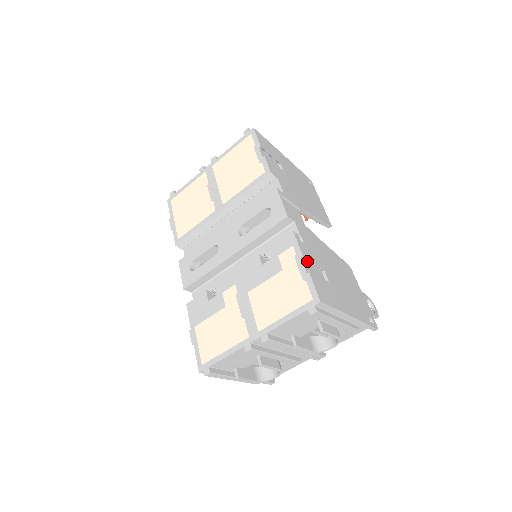
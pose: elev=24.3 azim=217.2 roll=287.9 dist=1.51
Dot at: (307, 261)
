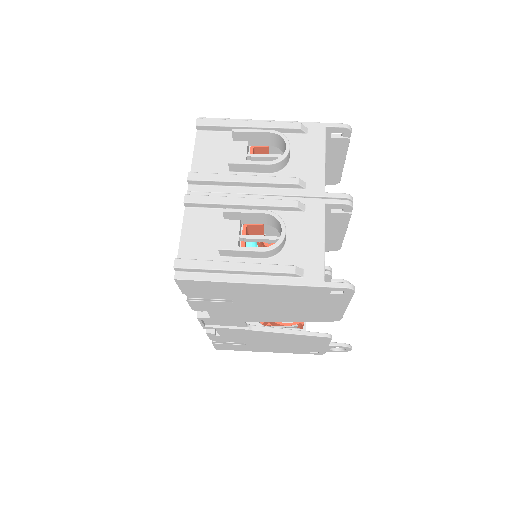
Dot at: occluded
